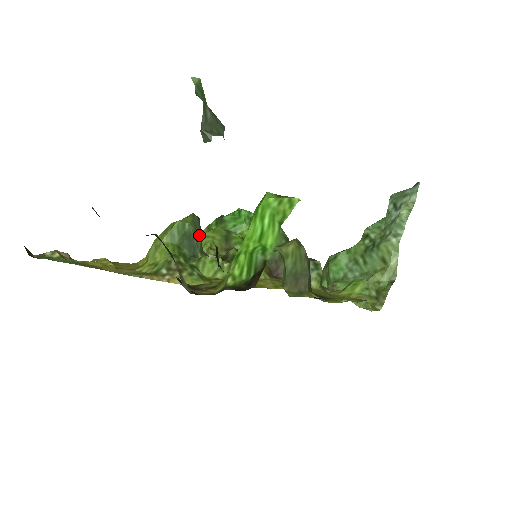
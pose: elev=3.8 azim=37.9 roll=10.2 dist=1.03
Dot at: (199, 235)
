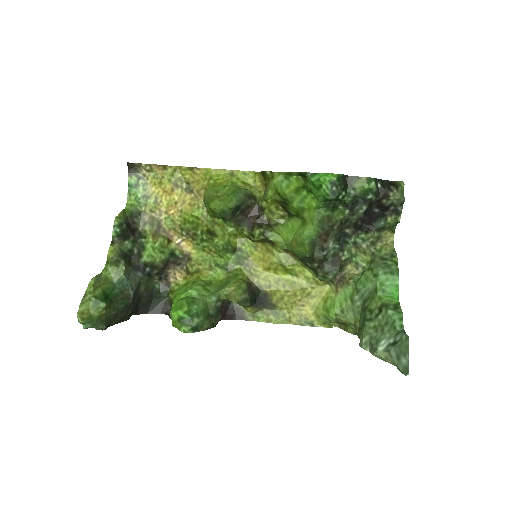
Dot at: (227, 218)
